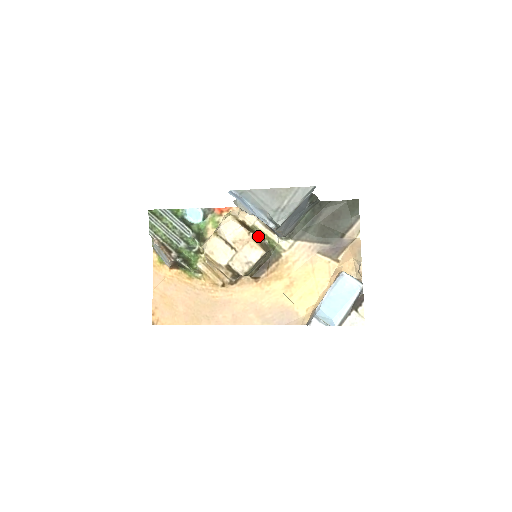
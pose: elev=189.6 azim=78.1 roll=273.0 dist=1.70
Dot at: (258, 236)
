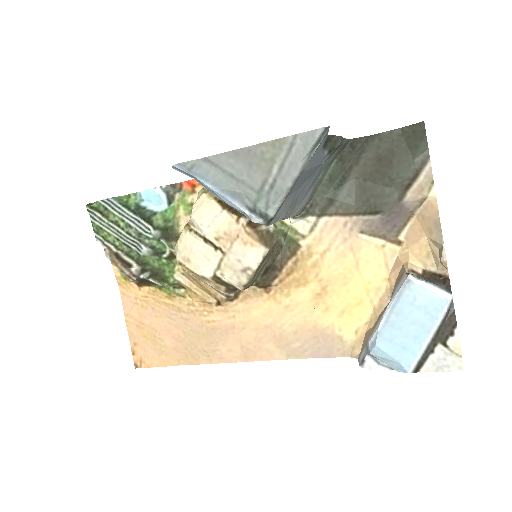
Dot at: occluded
